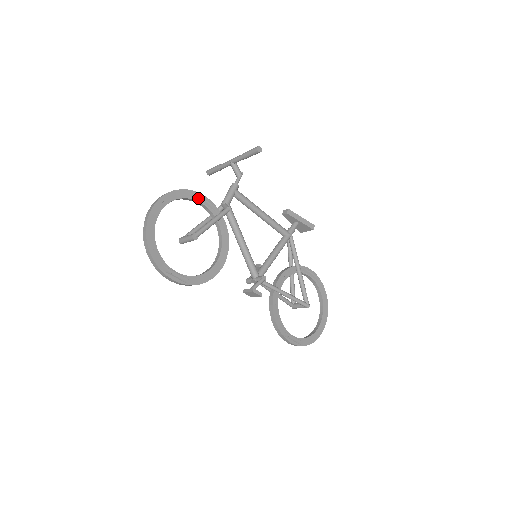
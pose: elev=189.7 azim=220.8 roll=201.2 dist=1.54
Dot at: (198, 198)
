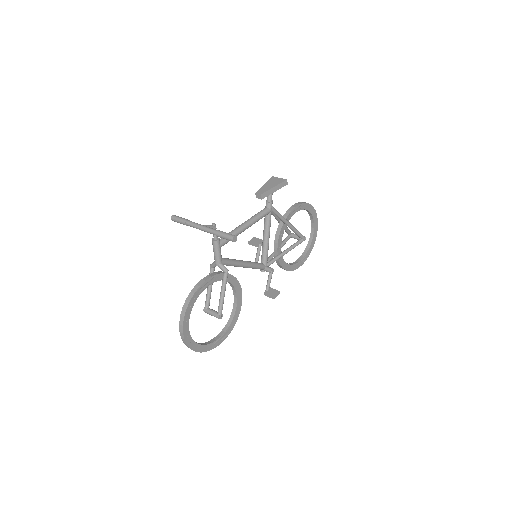
Dot at: (202, 289)
